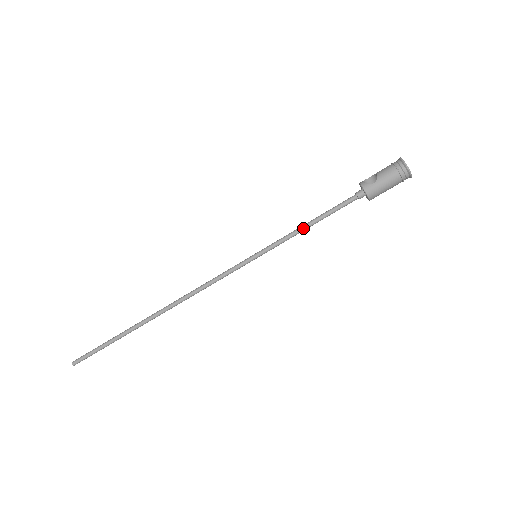
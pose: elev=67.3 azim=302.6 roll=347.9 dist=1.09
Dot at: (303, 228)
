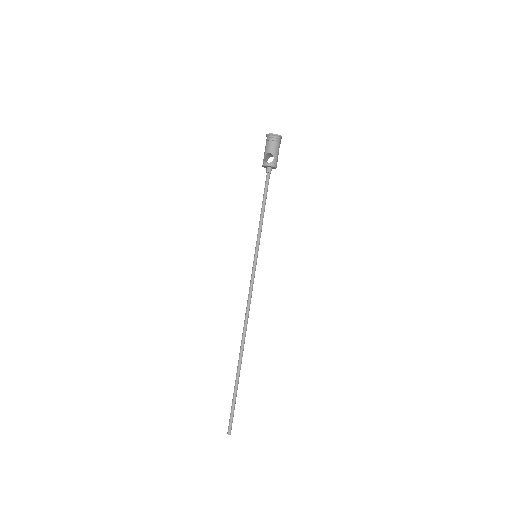
Dot at: (263, 216)
